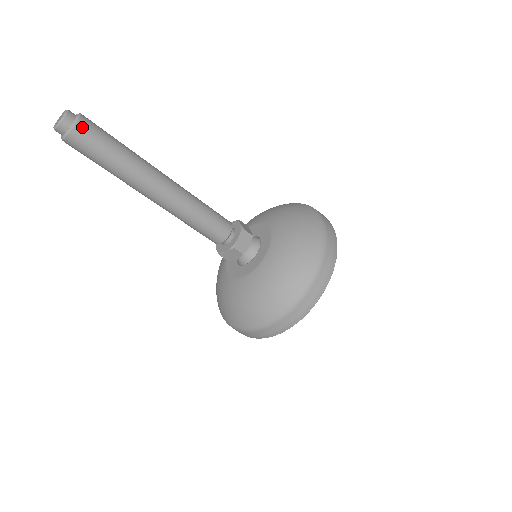
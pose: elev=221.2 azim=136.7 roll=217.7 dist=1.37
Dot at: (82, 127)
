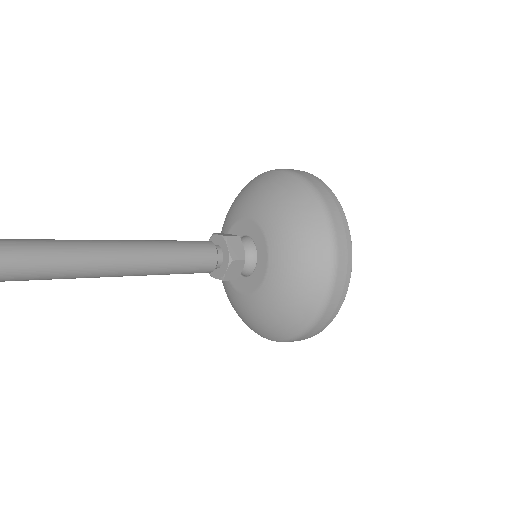
Dot at: out of frame
